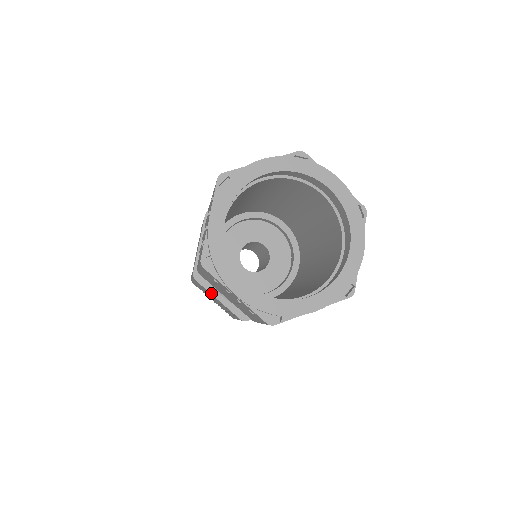
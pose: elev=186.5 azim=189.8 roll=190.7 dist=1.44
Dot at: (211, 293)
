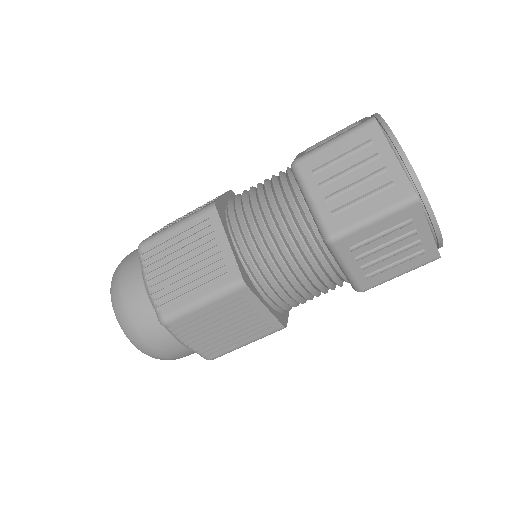
Dot at: (260, 300)
